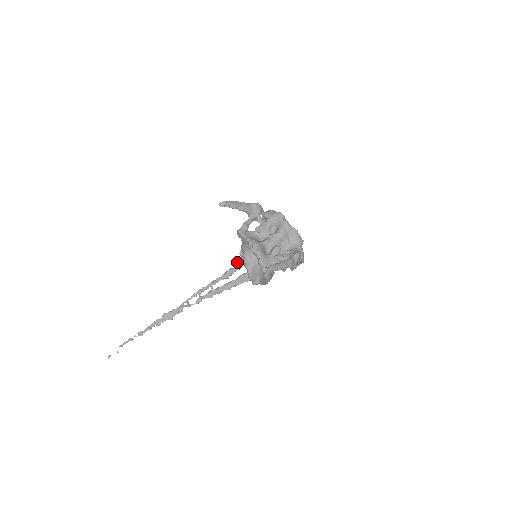
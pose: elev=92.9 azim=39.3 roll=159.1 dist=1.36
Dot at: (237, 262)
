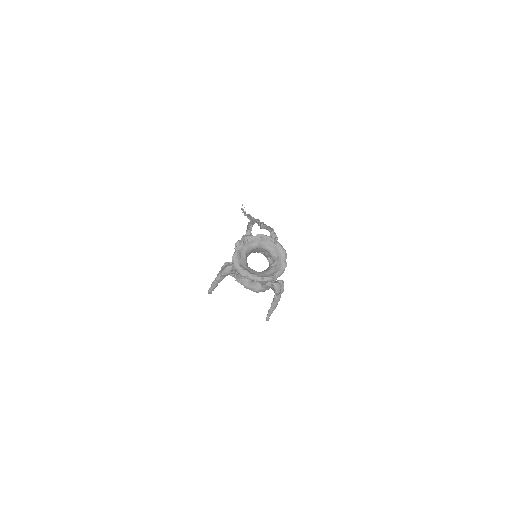
Dot at: occluded
